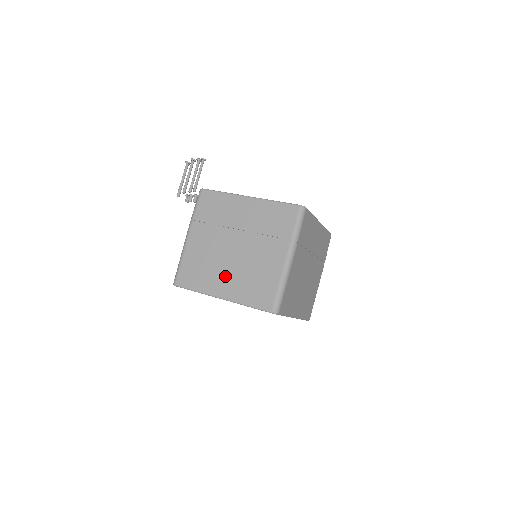
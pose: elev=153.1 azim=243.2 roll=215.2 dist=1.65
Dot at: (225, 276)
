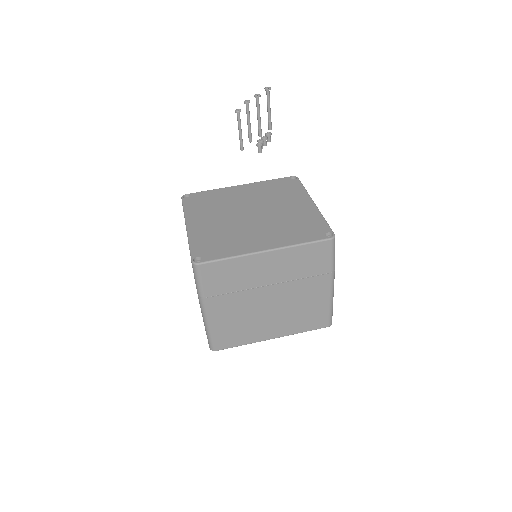
Dot at: occluded
